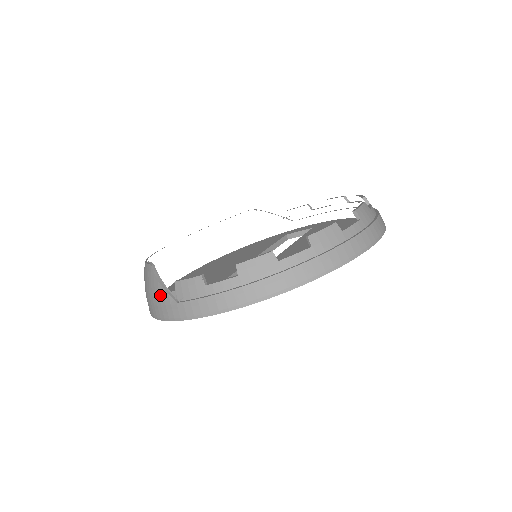
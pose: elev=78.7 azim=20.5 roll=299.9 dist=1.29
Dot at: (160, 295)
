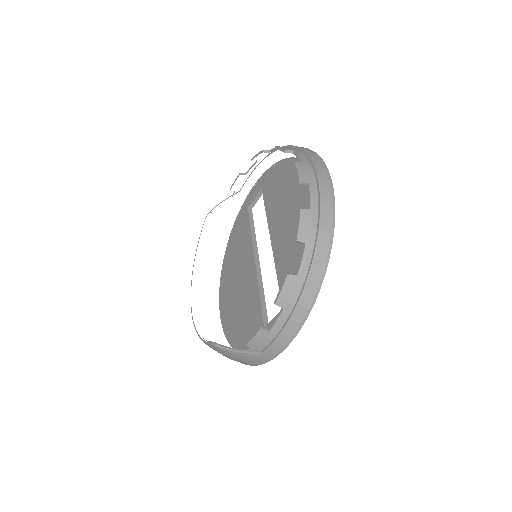
Dot at: (243, 357)
